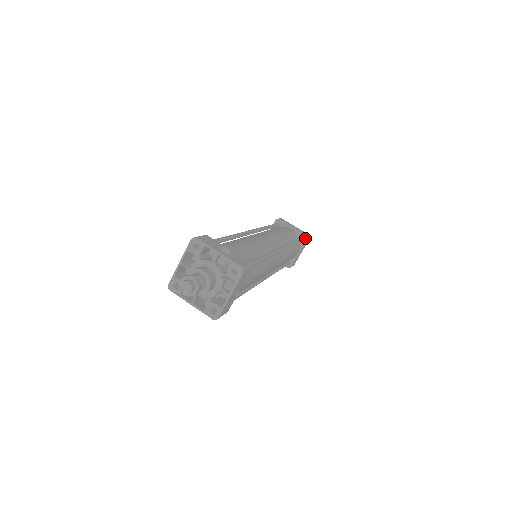
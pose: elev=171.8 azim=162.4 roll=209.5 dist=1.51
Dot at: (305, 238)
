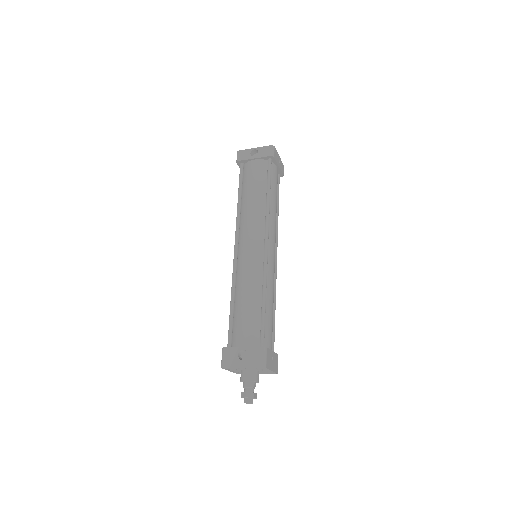
Dot at: (271, 158)
